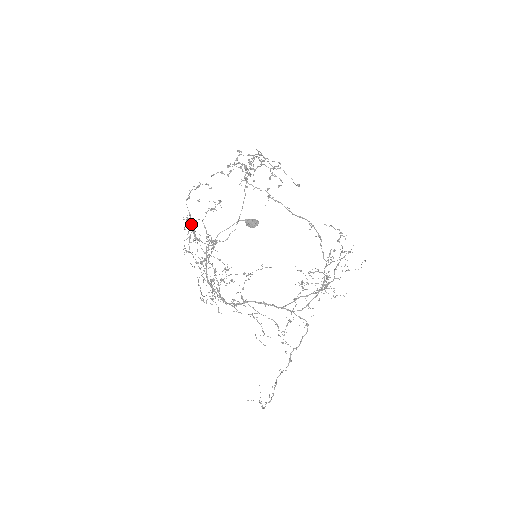
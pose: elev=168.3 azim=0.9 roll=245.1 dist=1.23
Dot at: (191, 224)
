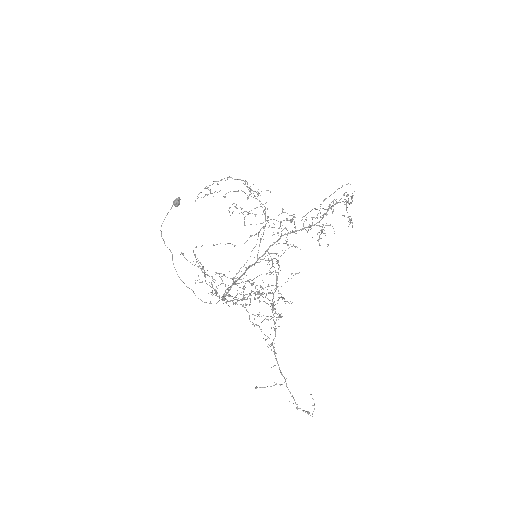
Dot at: occluded
